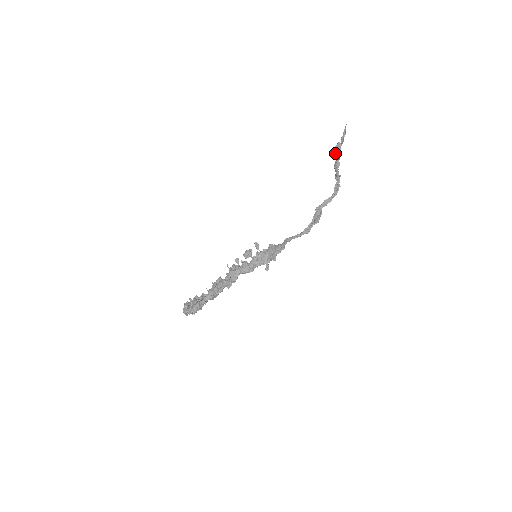
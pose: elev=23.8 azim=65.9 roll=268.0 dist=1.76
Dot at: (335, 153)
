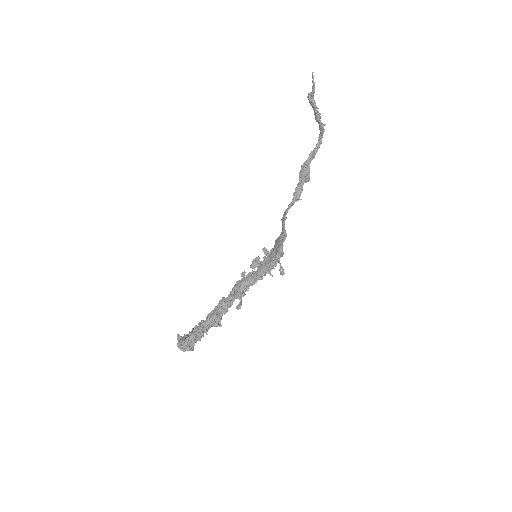
Dot at: occluded
